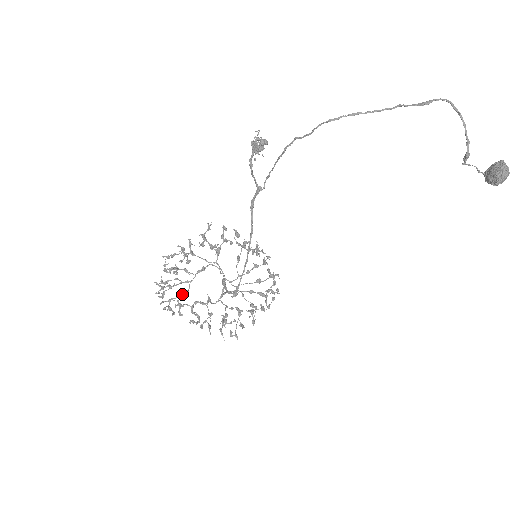
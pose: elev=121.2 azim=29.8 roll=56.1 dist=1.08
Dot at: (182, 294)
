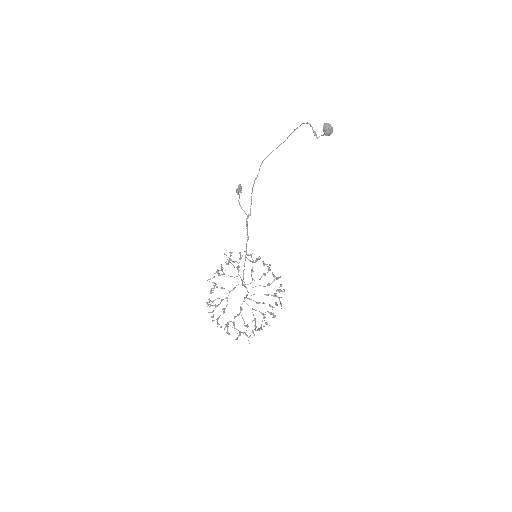
Dot at: occluded
